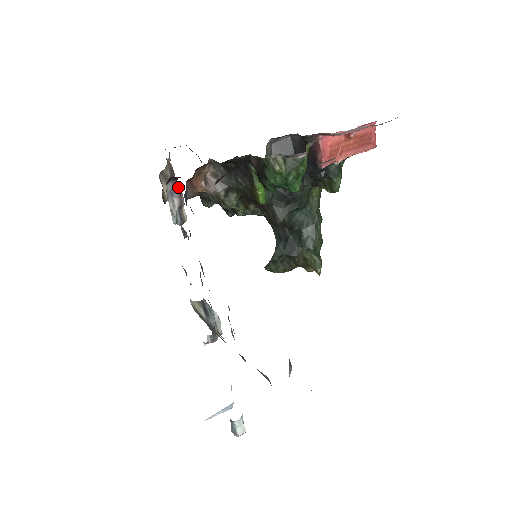
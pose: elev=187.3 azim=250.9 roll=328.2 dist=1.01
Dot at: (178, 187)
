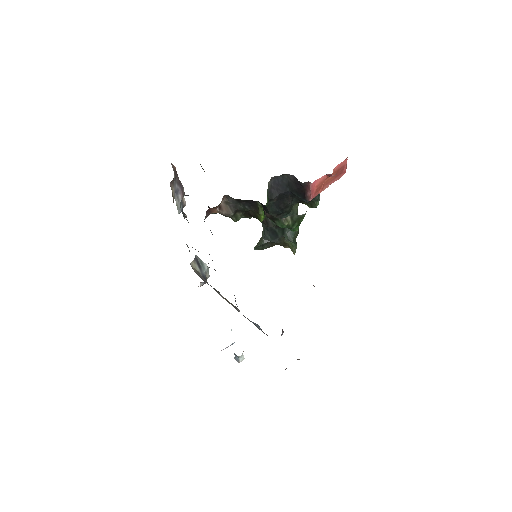
Dot at: (180, 184)
